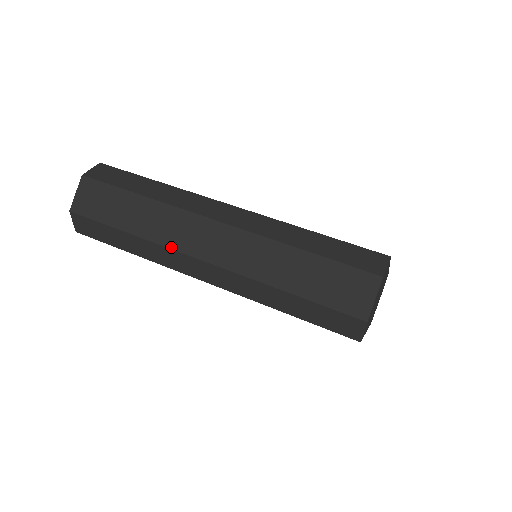
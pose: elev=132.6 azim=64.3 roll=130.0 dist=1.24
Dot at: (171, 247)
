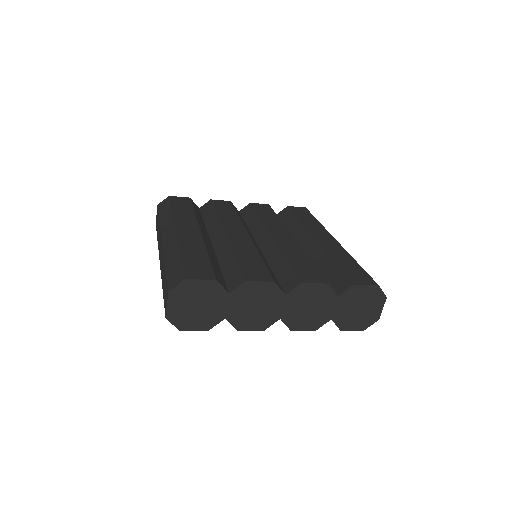
Dot at: occluded
